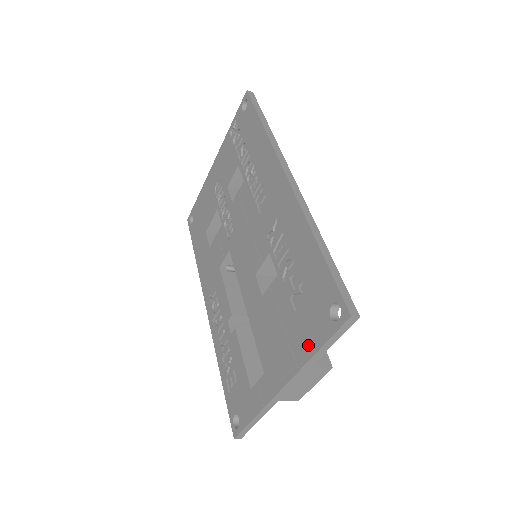
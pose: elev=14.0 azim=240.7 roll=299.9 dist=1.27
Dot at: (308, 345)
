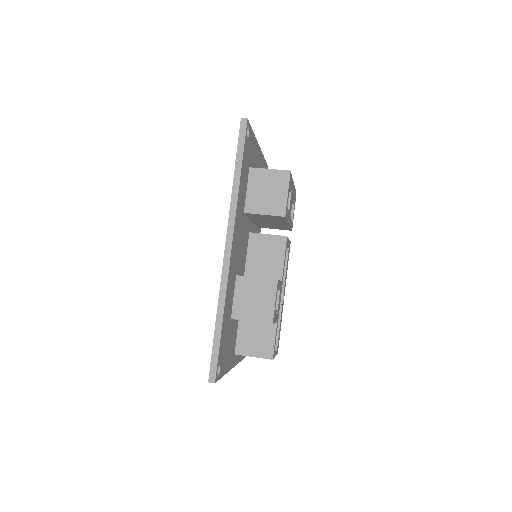
Dot at: occluded
